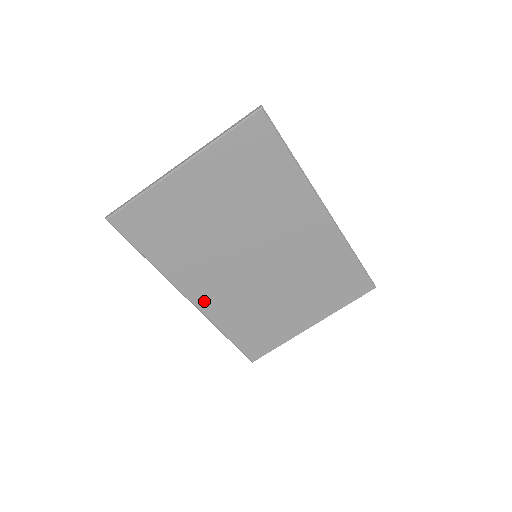
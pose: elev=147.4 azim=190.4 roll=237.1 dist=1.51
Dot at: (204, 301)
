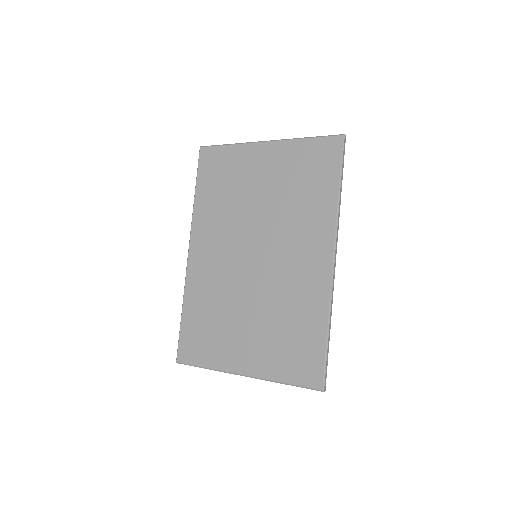
Dot at: (196, 261)
